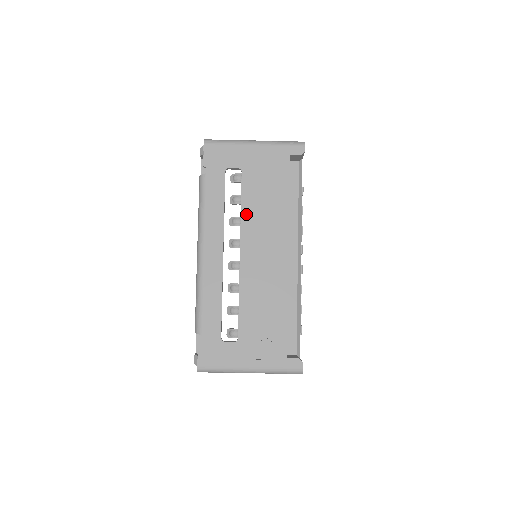
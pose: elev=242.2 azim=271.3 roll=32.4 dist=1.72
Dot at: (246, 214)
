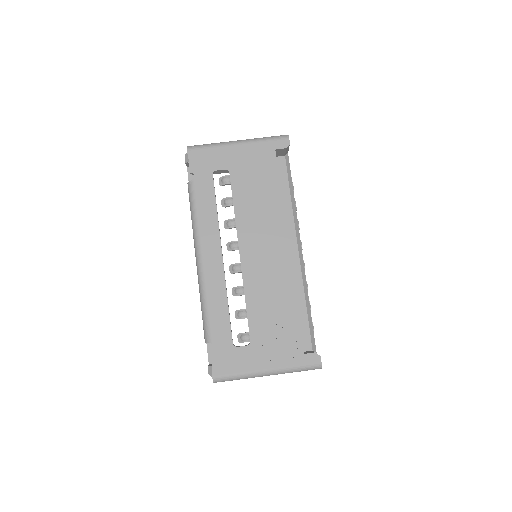
Dot at: (240, 214)
